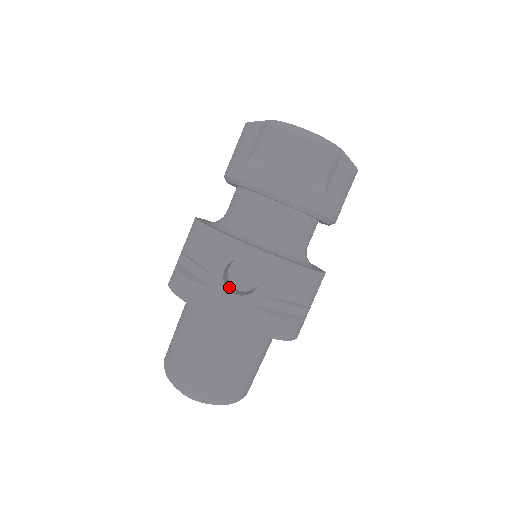
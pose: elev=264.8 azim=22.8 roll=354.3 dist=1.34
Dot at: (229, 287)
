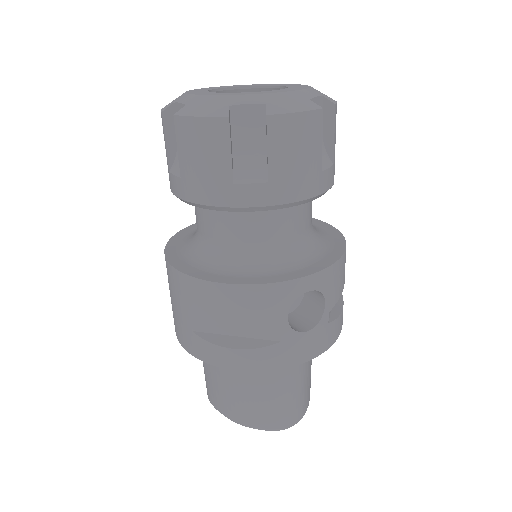
Dot at: (290, 325)
